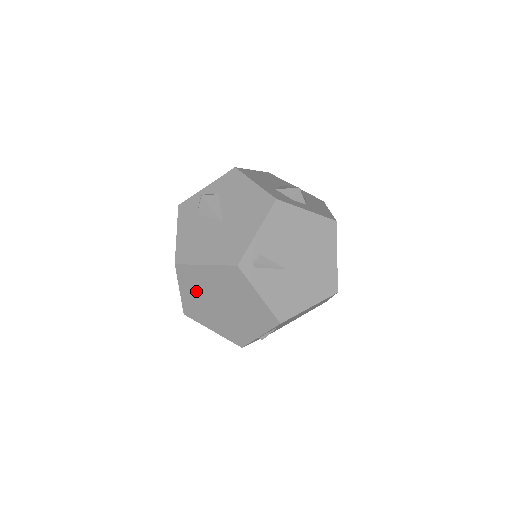
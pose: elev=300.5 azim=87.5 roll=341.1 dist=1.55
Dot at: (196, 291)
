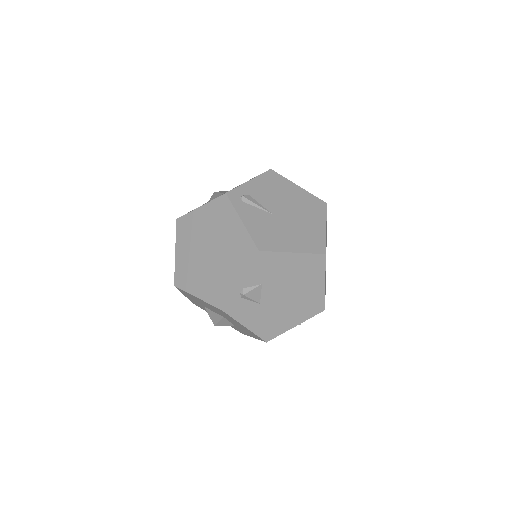
Dot at: (189, 245)
